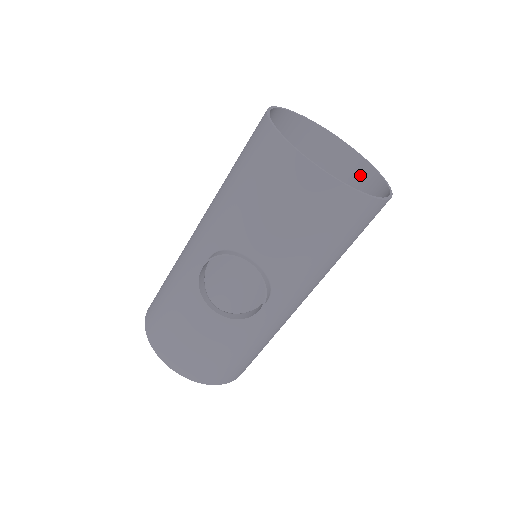
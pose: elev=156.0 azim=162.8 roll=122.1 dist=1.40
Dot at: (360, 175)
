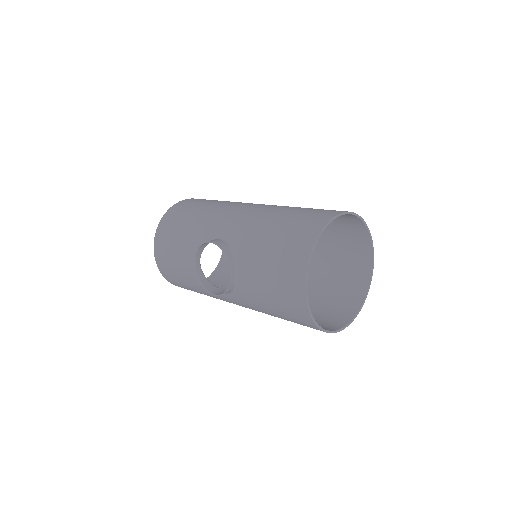
Dot at: (356, 290)
